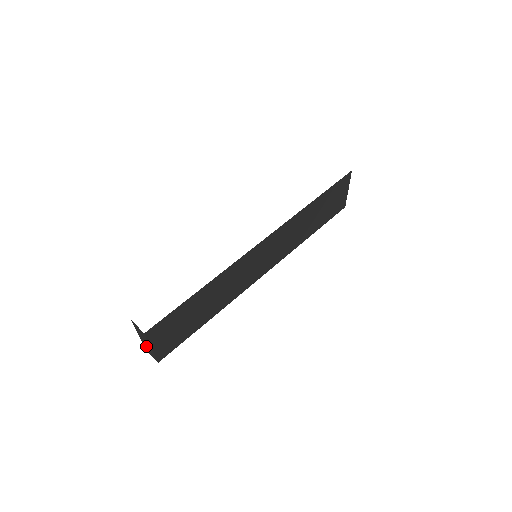
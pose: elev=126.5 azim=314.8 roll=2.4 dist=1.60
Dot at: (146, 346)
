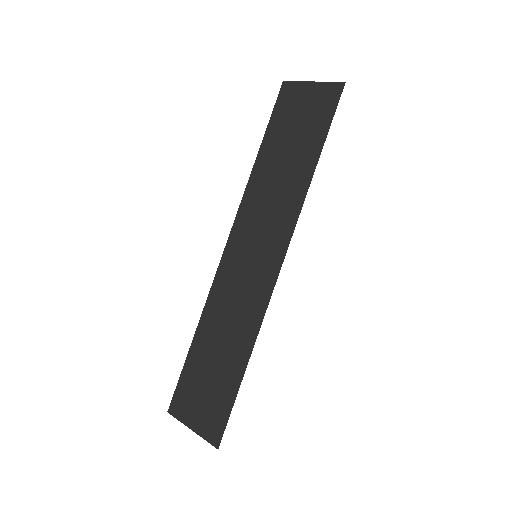
Dot at: occluded
